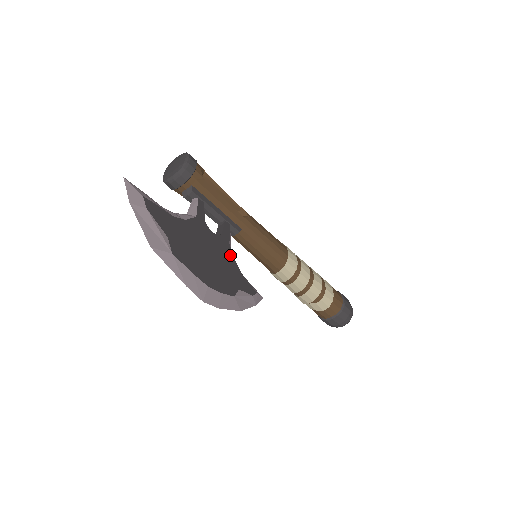
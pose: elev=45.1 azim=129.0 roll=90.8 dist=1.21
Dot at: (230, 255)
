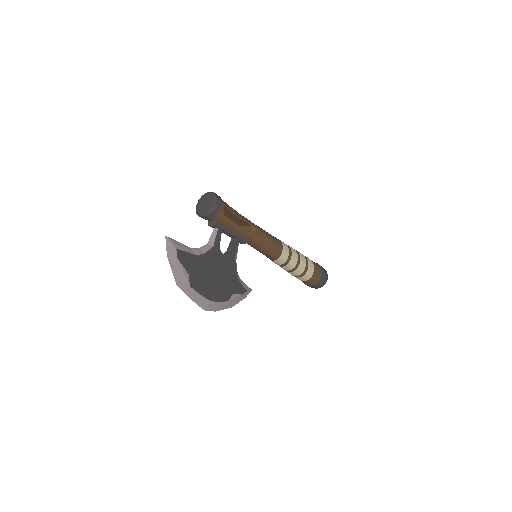
Dot at: (233, 268)
